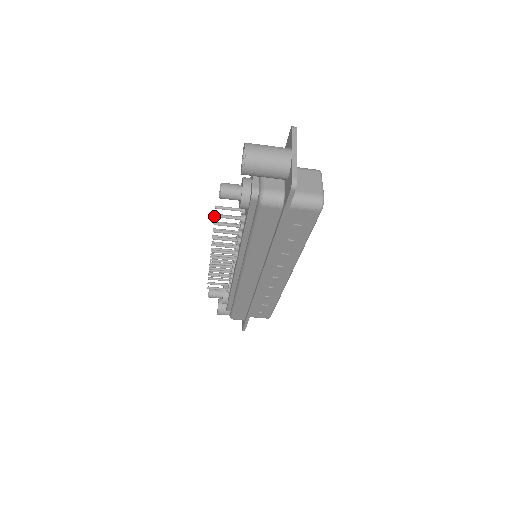
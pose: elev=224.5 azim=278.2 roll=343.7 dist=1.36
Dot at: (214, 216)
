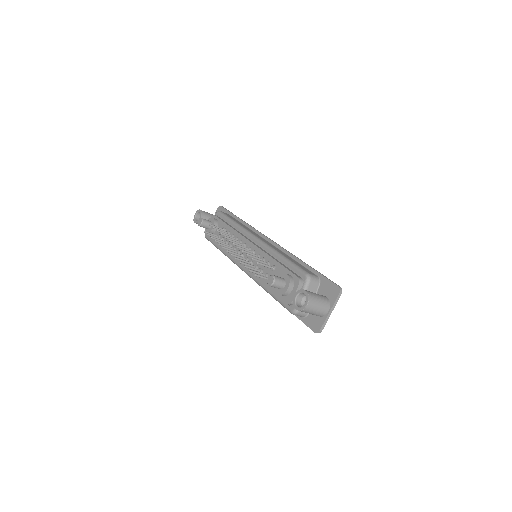
Dot at: (254, 275)
